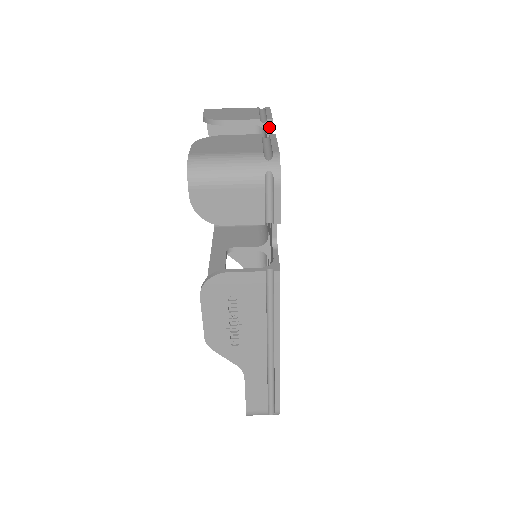
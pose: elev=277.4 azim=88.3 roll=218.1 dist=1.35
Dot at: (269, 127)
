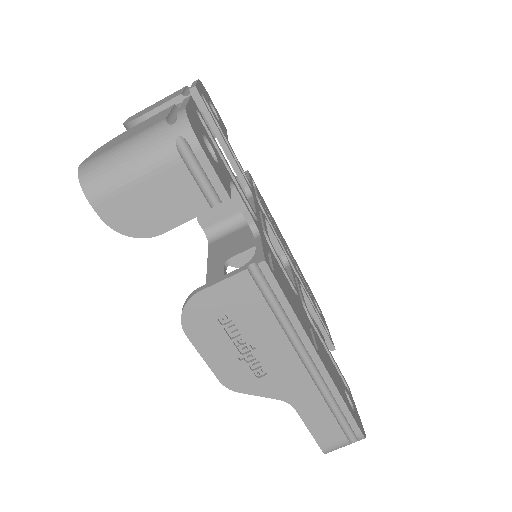
Dot at: (196, 98)
